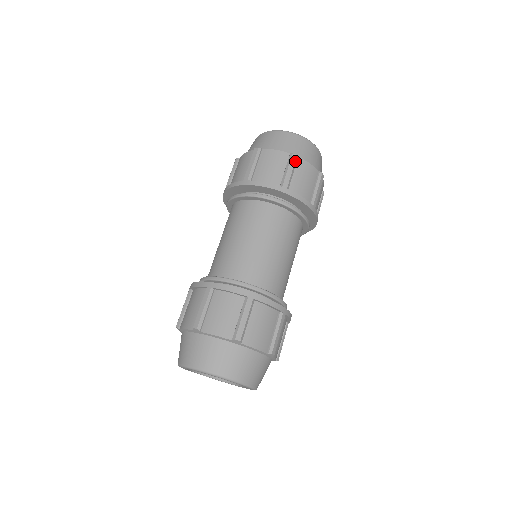
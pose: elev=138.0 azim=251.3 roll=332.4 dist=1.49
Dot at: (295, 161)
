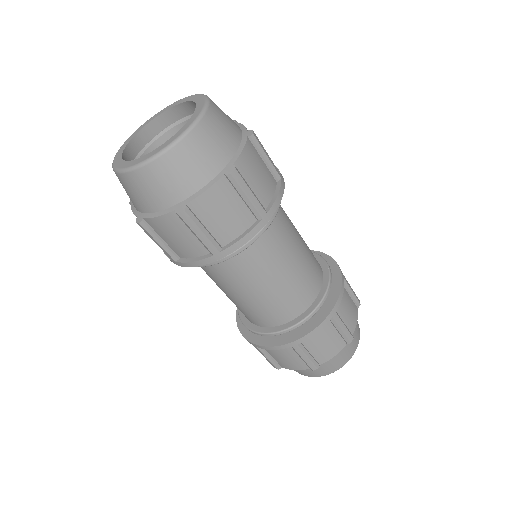
Dot at: (241, 177)
